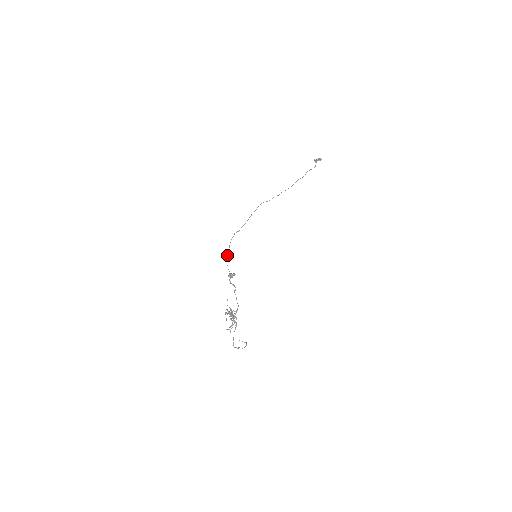
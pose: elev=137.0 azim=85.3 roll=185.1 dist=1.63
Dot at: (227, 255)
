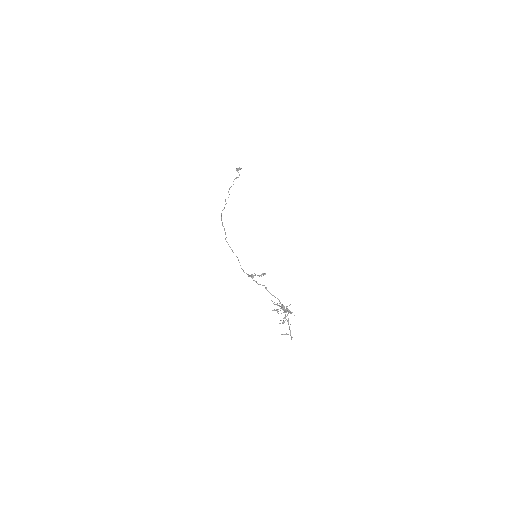
Dot at: (238, 259)
